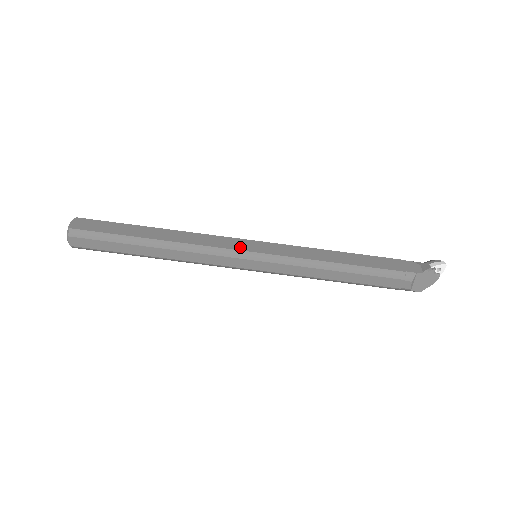
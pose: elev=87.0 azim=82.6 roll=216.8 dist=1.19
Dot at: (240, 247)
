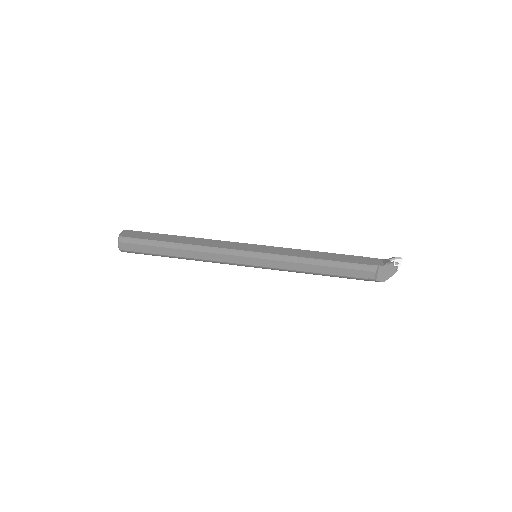
Dot at: (243, 248)
